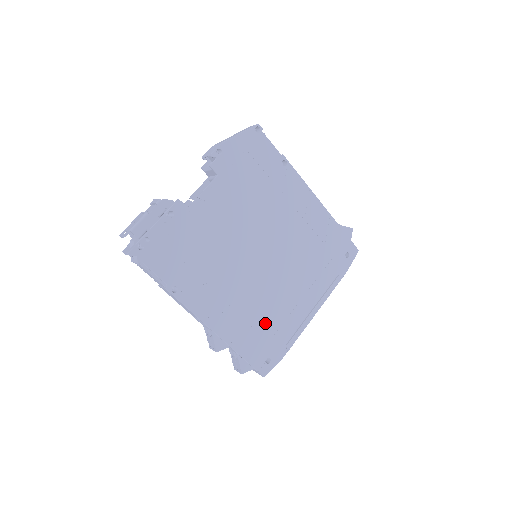
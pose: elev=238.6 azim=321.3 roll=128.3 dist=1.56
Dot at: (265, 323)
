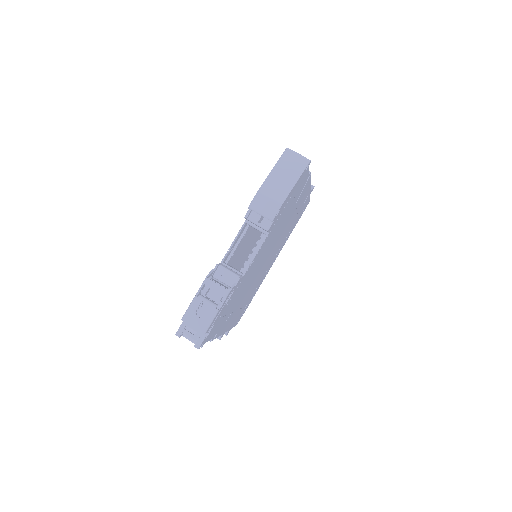
Dot at: (249, 298)
